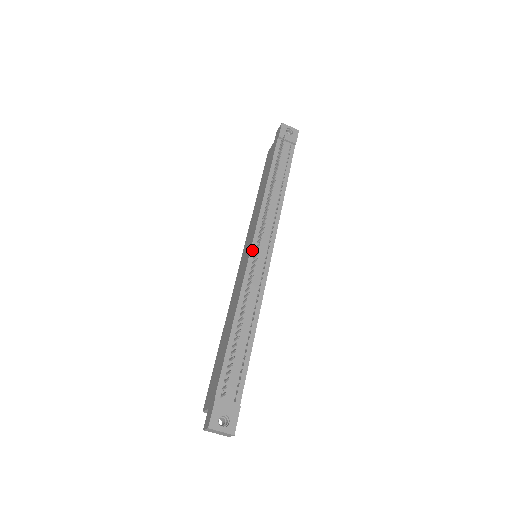
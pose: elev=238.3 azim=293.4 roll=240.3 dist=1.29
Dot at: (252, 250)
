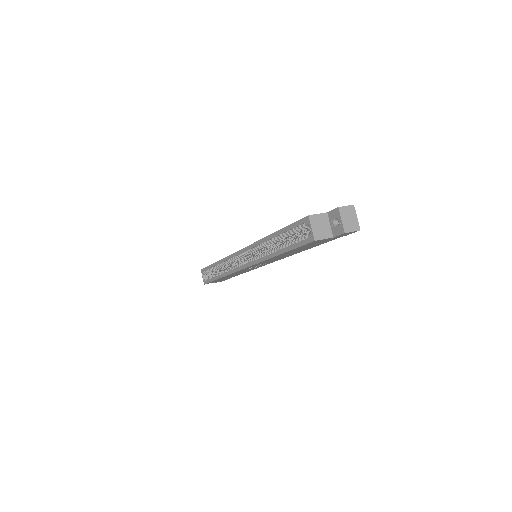
Dot at: occluded
